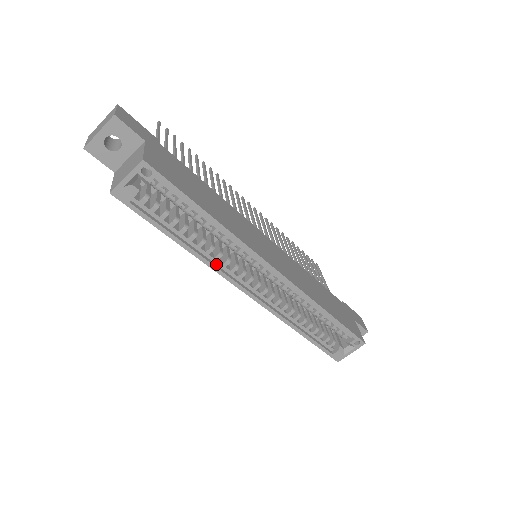
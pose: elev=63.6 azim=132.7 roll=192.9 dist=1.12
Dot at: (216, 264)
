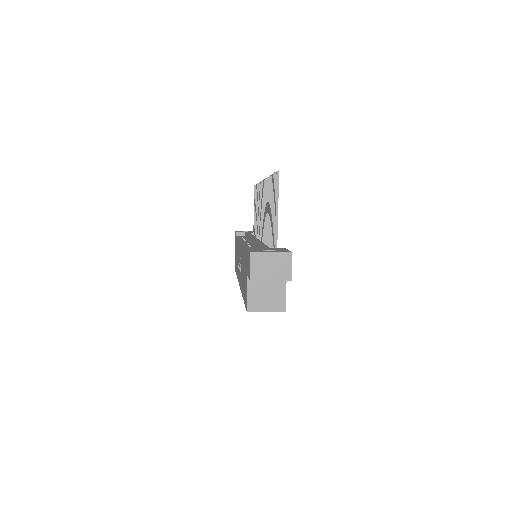
Dot at: occluded
